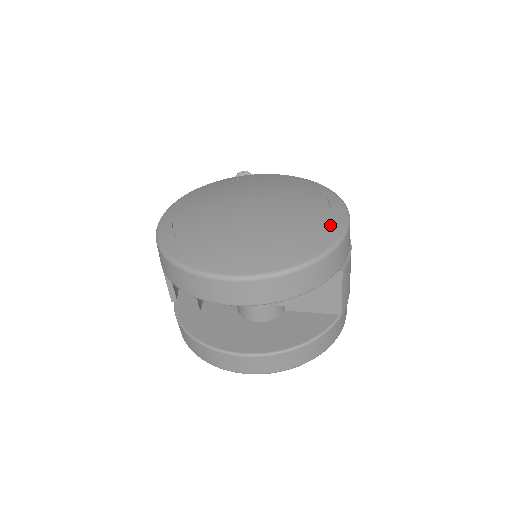
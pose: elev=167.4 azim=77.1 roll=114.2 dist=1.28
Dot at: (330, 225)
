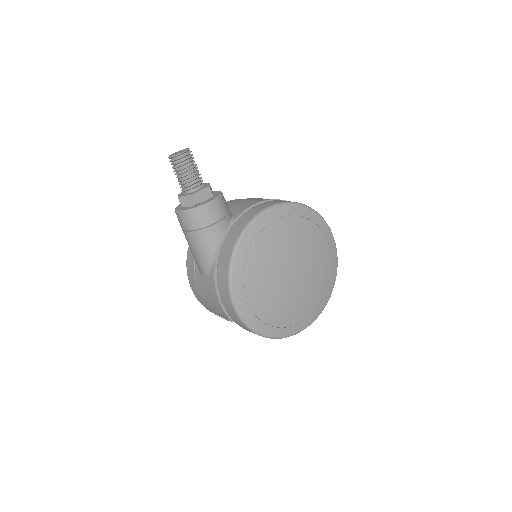
Dot at: (332, 256)
